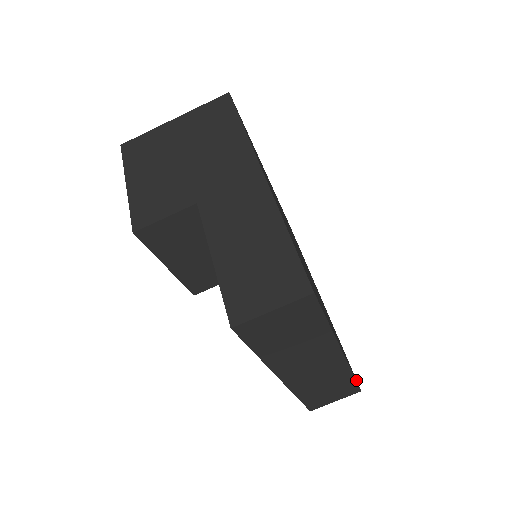
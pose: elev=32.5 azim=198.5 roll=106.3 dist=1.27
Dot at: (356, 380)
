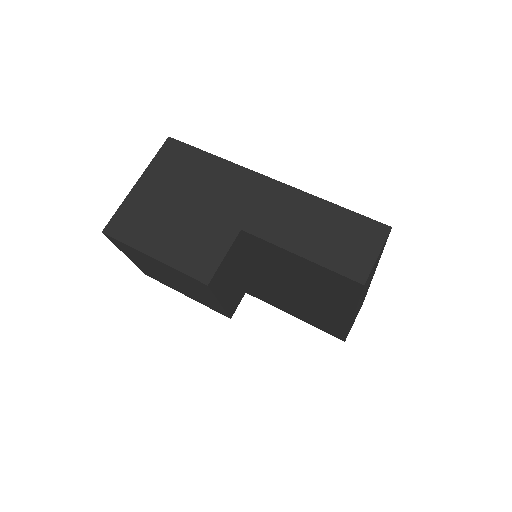
Dot at: occluded
